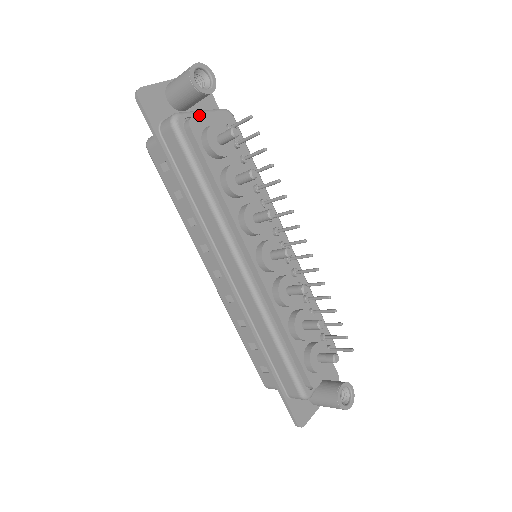
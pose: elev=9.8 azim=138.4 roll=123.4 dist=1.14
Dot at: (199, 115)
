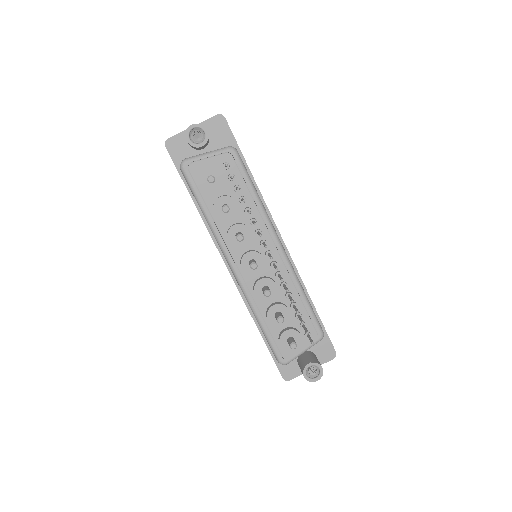
Dot at: (202, 158)
